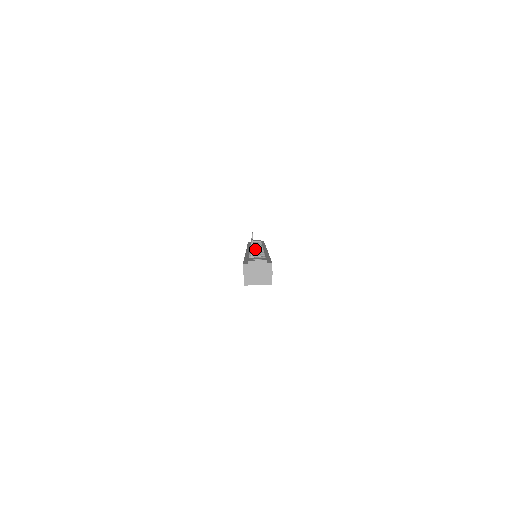
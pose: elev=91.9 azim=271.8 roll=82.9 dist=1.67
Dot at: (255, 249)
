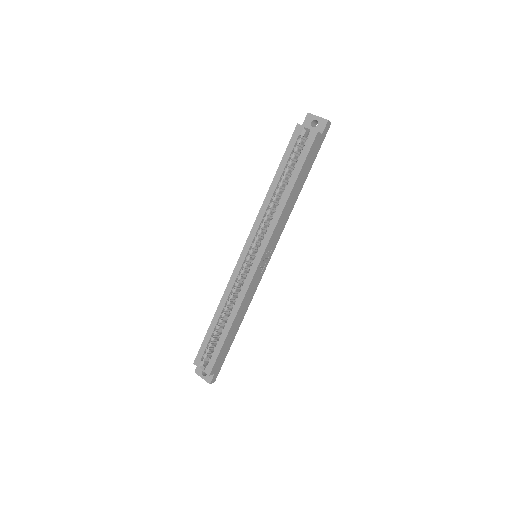
Dot at: occluded
